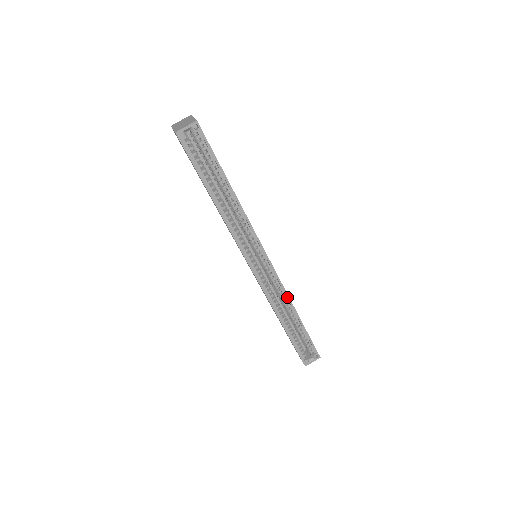
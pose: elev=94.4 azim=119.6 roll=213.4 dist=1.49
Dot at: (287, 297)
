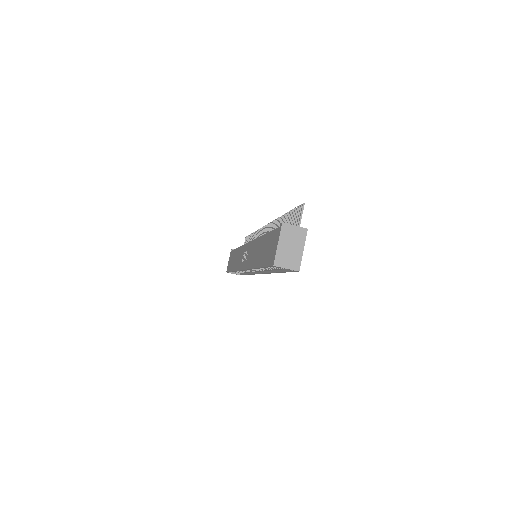
Dot at: (251, 274)
